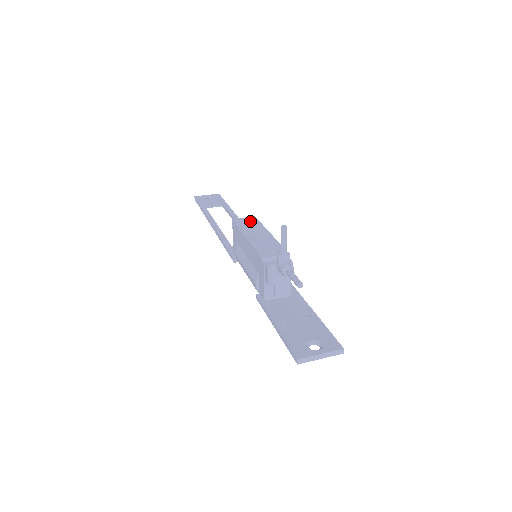
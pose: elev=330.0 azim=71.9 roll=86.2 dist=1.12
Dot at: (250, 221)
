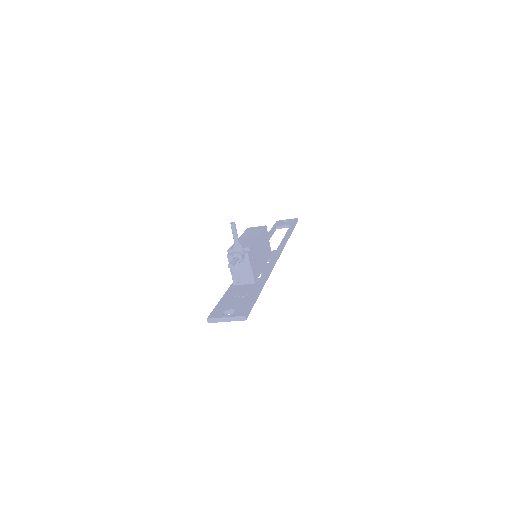
Dot at: (257, 228)
